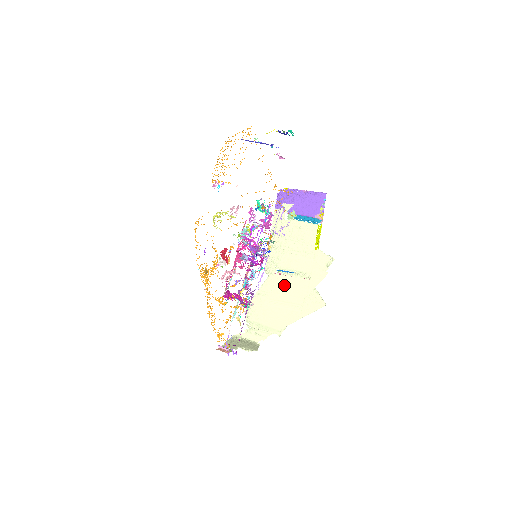
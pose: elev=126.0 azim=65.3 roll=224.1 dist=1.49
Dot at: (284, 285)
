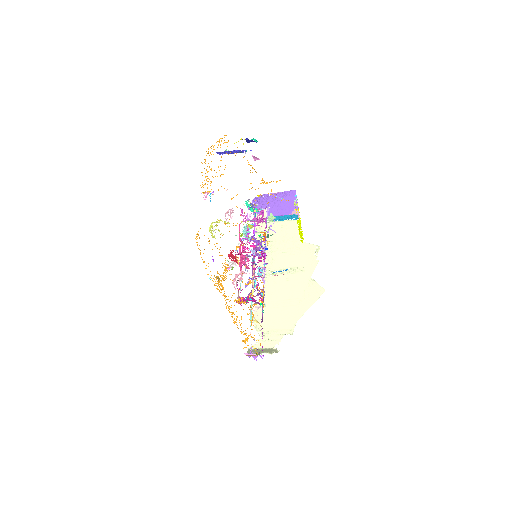
Dot at: (282, 284)
